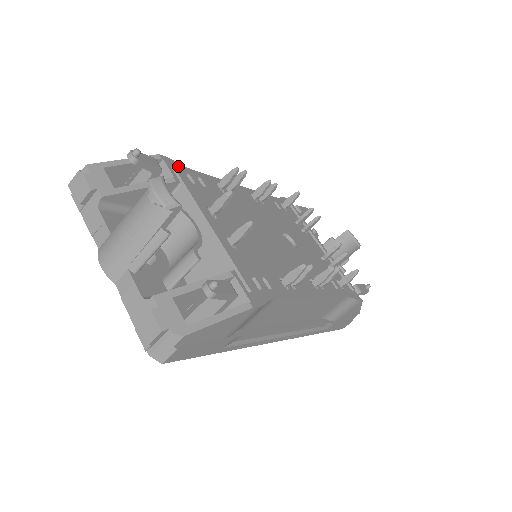
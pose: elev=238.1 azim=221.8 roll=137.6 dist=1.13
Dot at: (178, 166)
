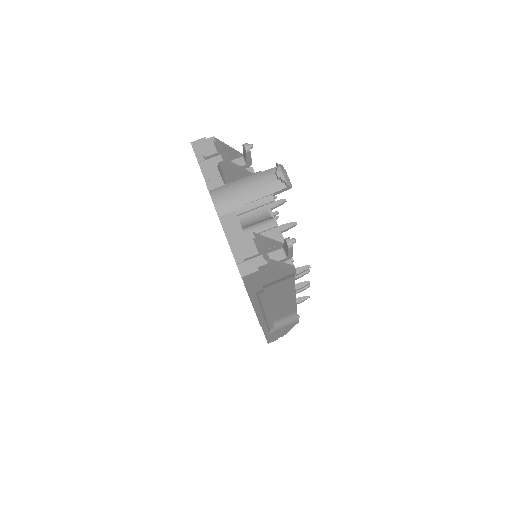
Dot at: occluded
